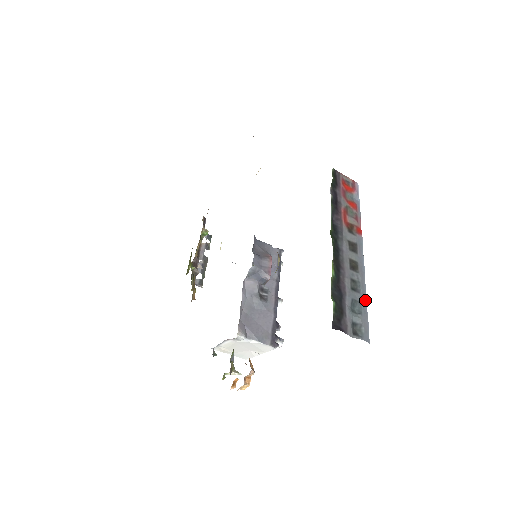
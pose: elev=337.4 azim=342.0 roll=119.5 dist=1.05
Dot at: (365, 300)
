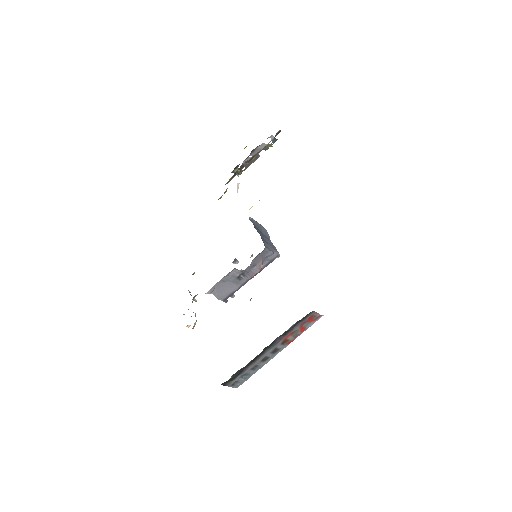
Dot at: occluded
